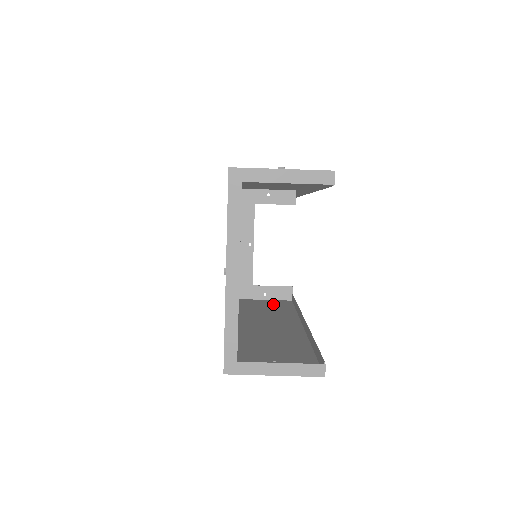
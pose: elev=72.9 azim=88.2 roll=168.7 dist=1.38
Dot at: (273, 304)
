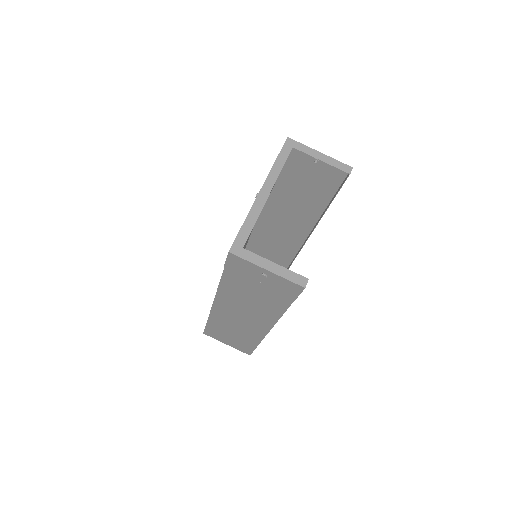
Dot at: (236, 342)
